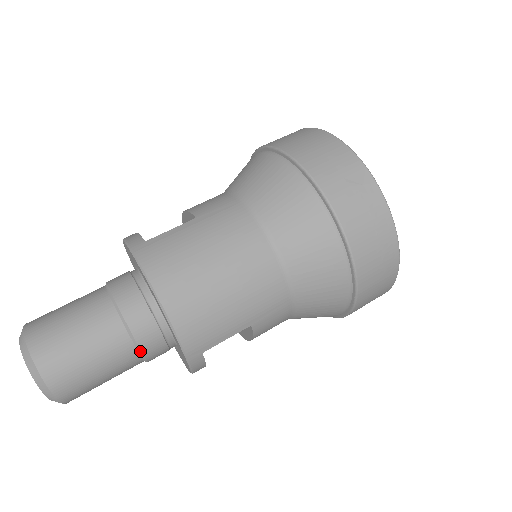
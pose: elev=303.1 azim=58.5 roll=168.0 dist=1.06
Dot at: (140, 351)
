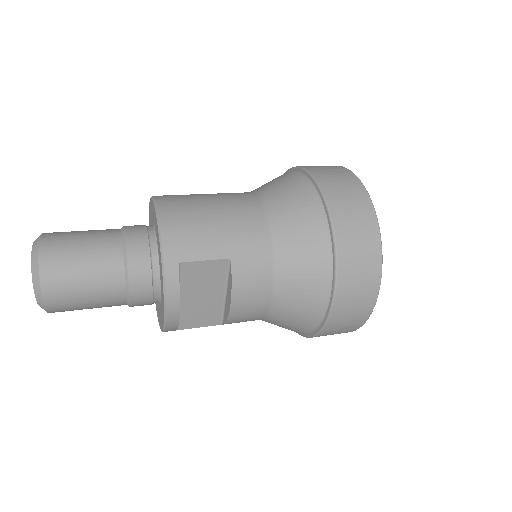
Dot at: (126, 262)
